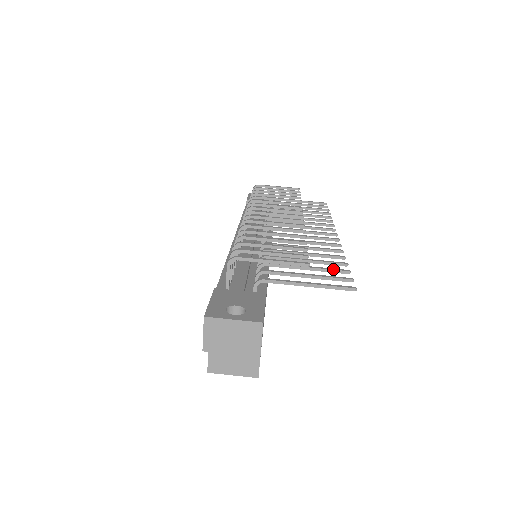
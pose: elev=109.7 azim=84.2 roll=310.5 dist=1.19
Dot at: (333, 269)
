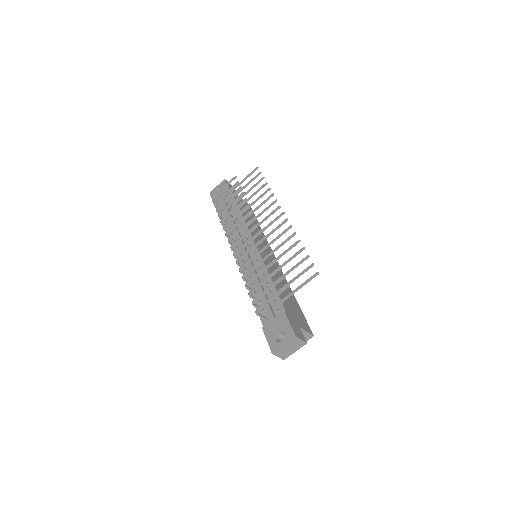
Dot at: (300, 262)
